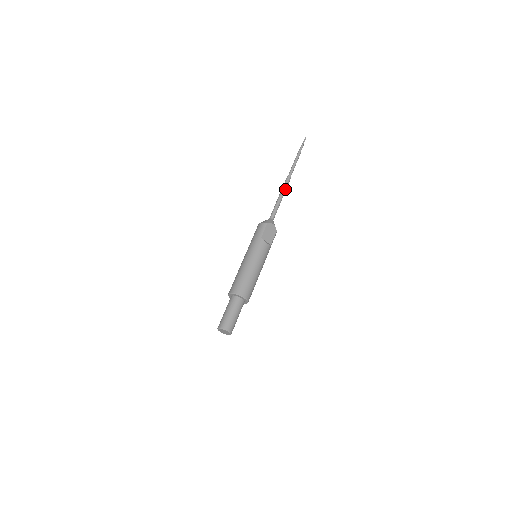
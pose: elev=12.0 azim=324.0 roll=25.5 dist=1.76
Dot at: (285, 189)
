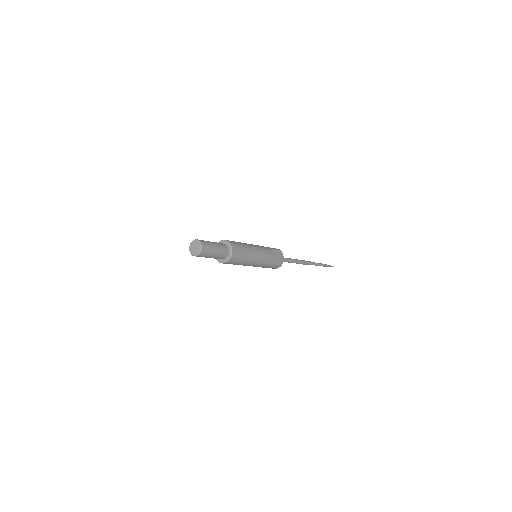
Dot at: (303, 262)
